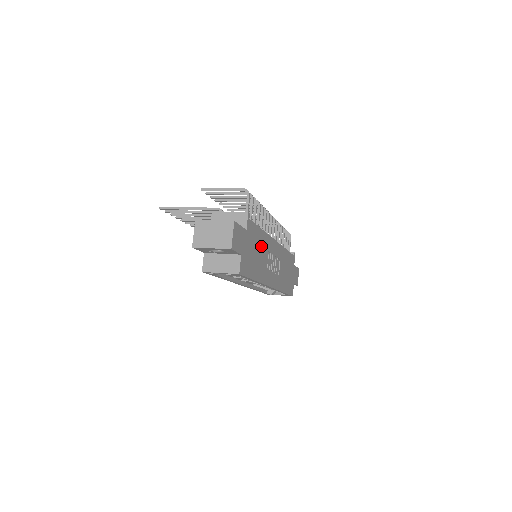
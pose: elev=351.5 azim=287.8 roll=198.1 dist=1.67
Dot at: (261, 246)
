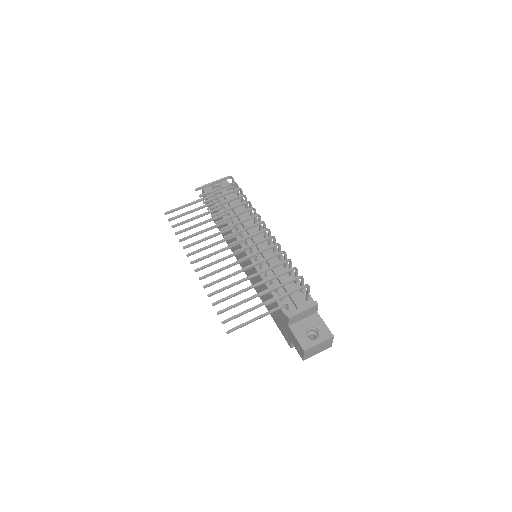
Dot at: occluded
